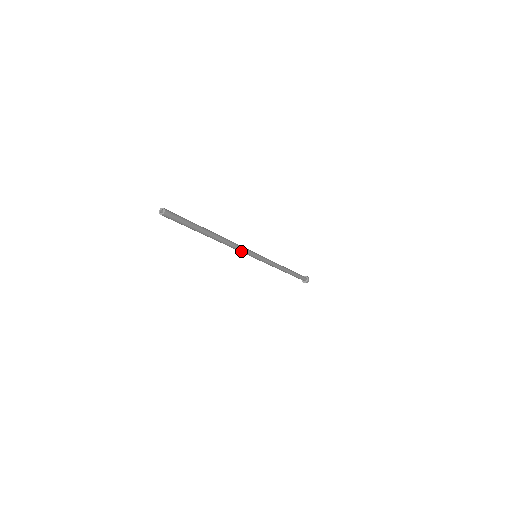
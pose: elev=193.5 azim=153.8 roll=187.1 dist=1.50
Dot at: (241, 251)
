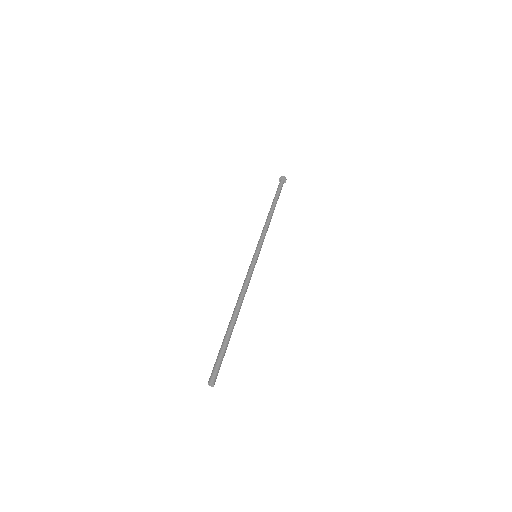
Dot at: occluded
